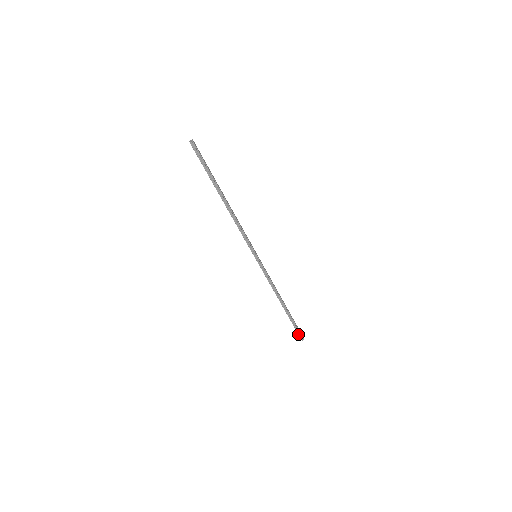
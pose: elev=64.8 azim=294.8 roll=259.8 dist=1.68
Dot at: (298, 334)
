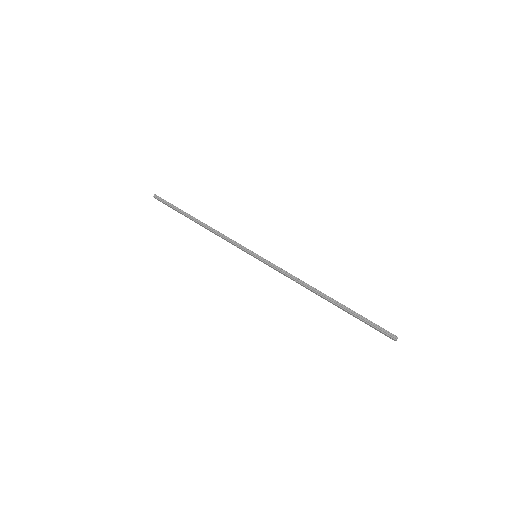
Dot at: (380, 332)
